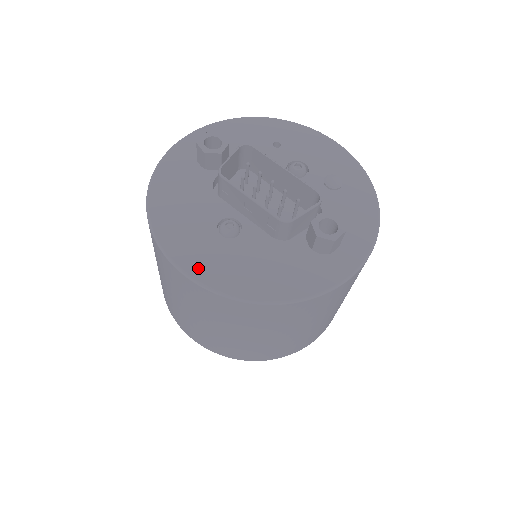
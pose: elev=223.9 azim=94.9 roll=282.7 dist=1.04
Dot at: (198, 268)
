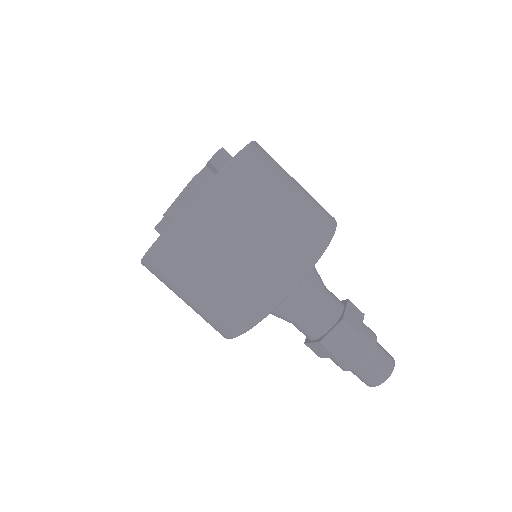
Dot at: occluded
